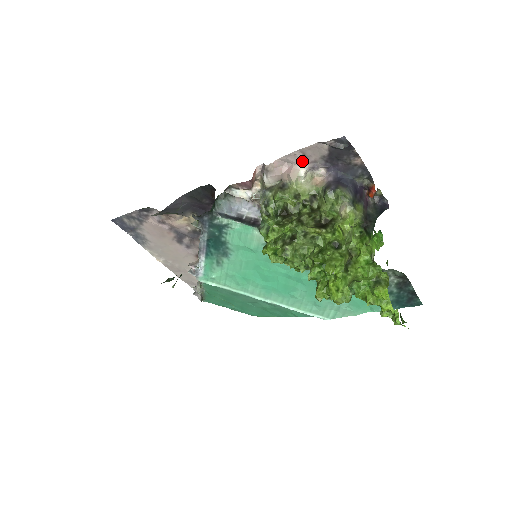
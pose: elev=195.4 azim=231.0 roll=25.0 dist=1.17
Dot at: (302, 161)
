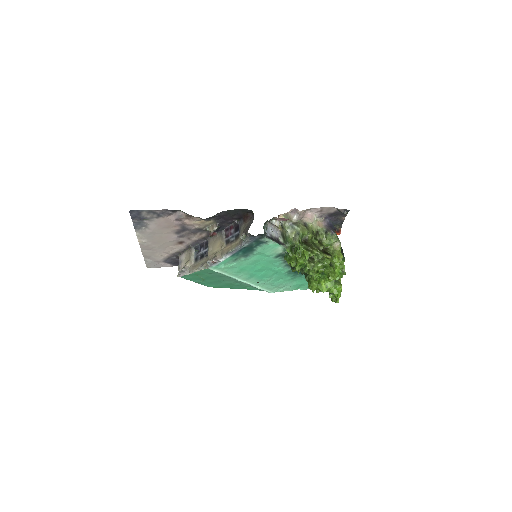
Dot at: (318, 212)
